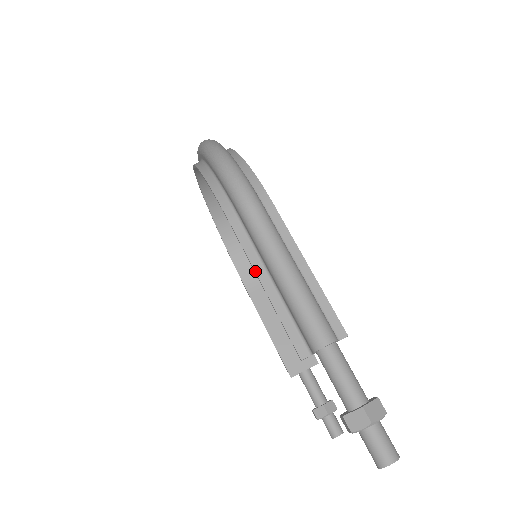
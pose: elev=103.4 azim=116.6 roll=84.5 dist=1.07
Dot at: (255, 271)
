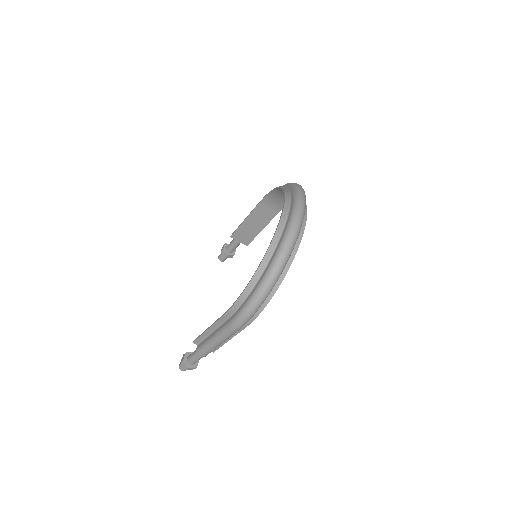
Dot at: (212, 326)
